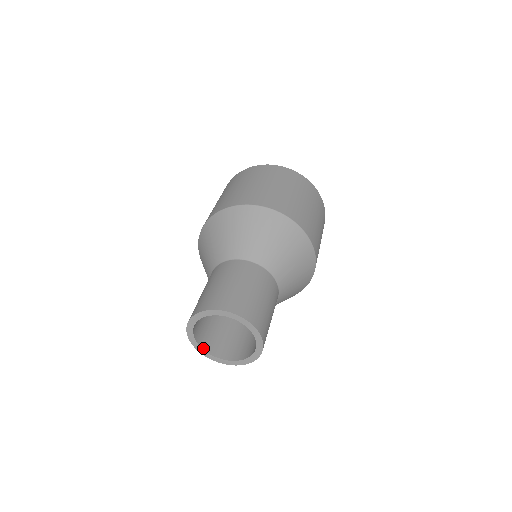
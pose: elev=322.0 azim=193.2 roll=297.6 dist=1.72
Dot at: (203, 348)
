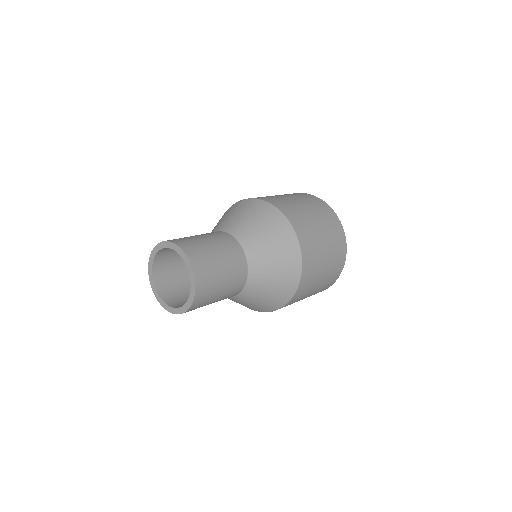
Dot at: (158, 291)
